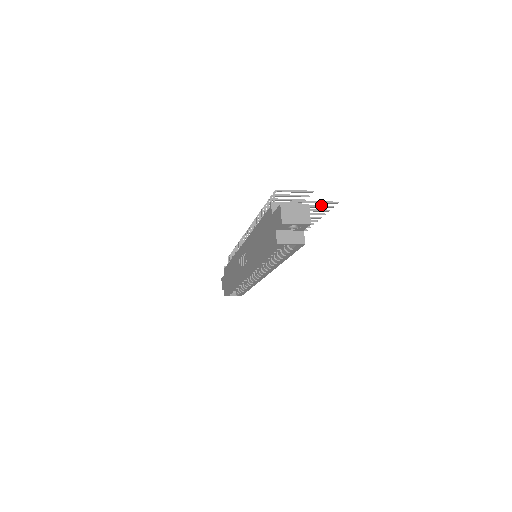
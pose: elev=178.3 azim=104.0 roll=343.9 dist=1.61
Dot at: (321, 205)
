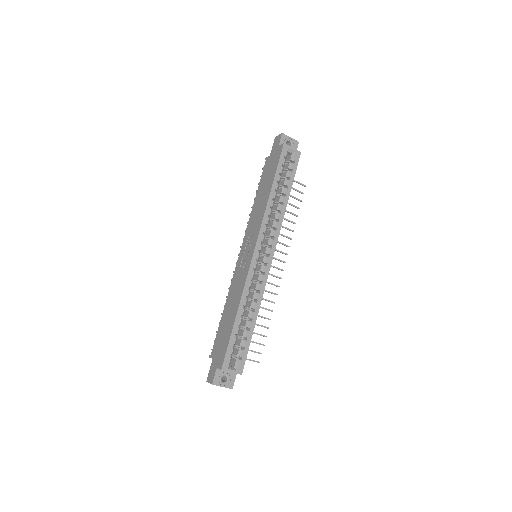
Dot at: (295, 189)
